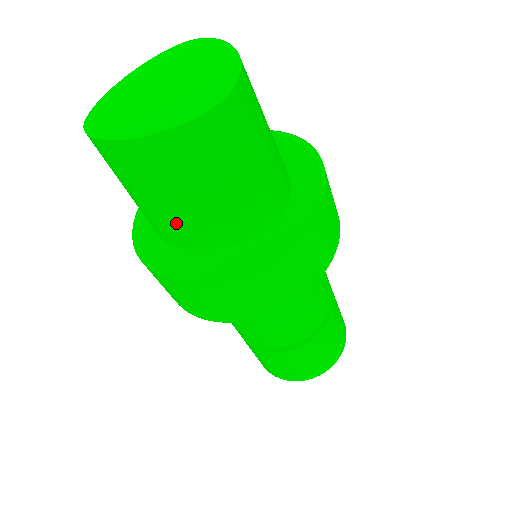
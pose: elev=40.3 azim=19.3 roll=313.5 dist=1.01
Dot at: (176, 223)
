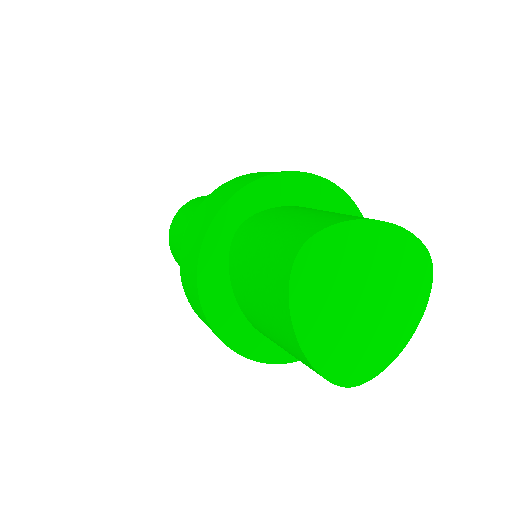
Dot at: (246, 298)
